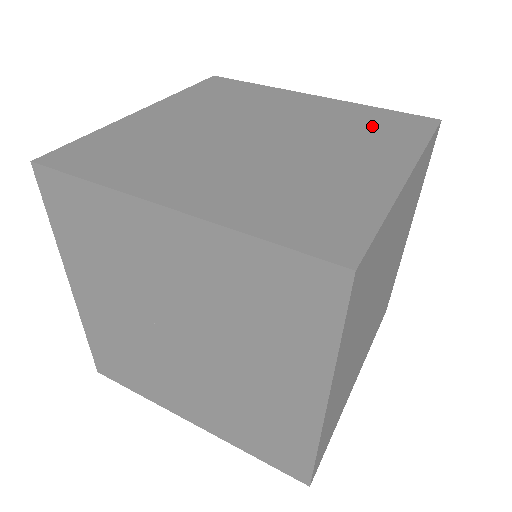
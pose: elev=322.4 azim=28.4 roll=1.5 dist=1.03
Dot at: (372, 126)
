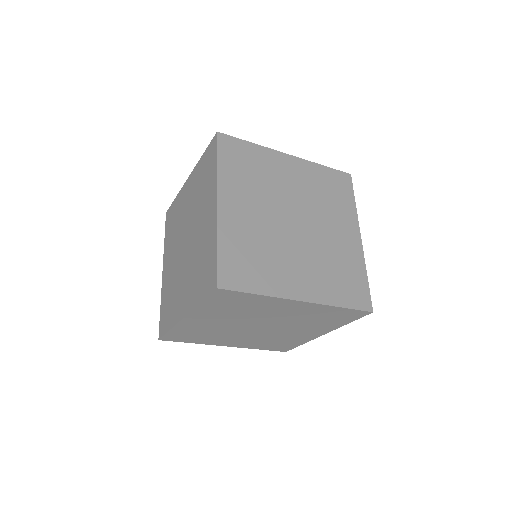
Dot at: occluded
